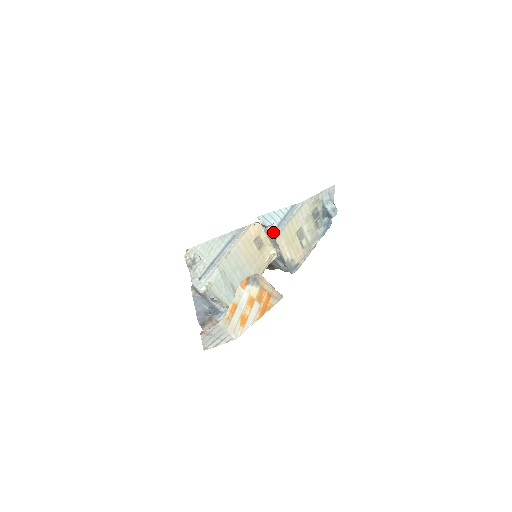
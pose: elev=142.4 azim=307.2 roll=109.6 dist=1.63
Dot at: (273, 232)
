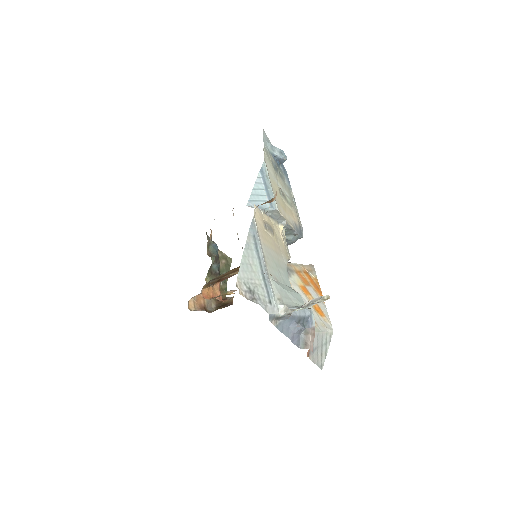
Dot at: (271, 206)
